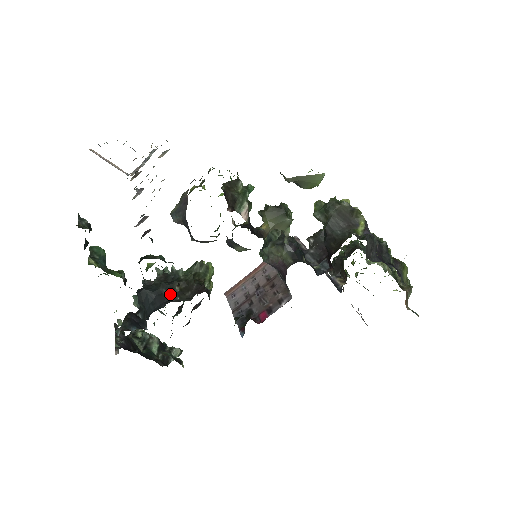
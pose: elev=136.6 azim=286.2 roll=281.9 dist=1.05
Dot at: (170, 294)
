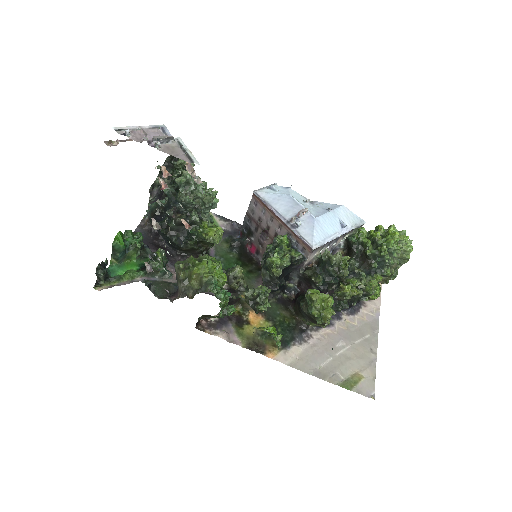
Dot at: (177, 248)
